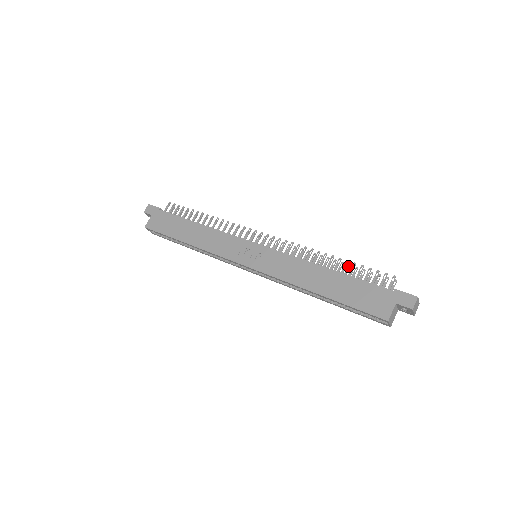
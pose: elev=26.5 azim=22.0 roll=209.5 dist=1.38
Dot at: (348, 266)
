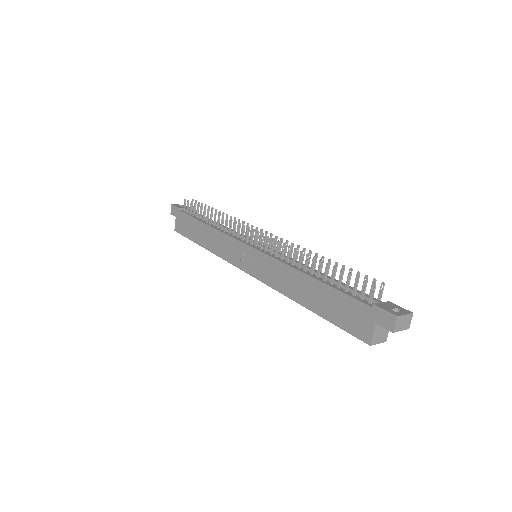
Dot at: (335, 264)
